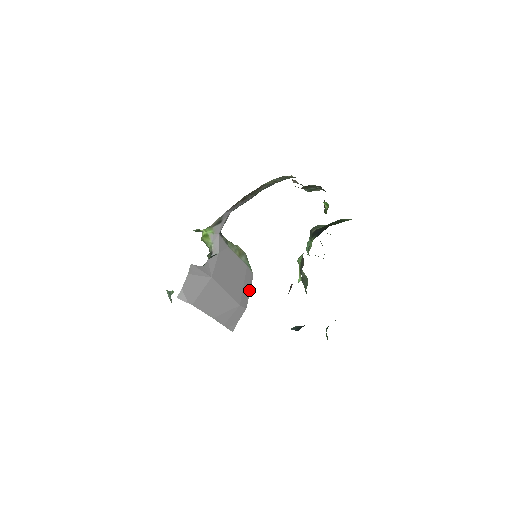
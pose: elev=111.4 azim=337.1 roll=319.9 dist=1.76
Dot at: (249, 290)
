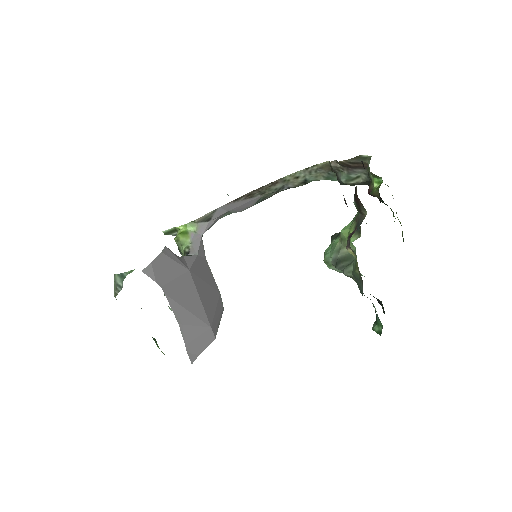
Dot at: (219, 321)
